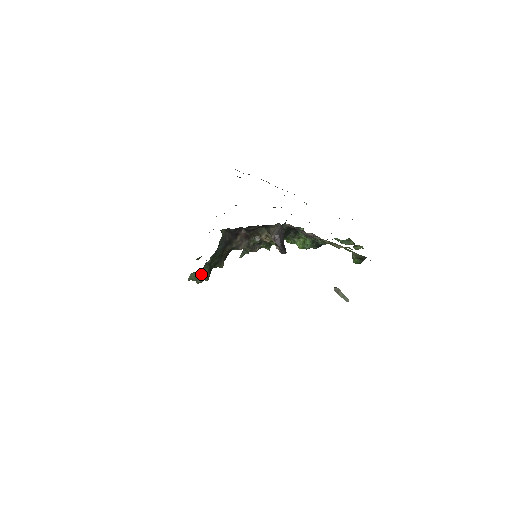
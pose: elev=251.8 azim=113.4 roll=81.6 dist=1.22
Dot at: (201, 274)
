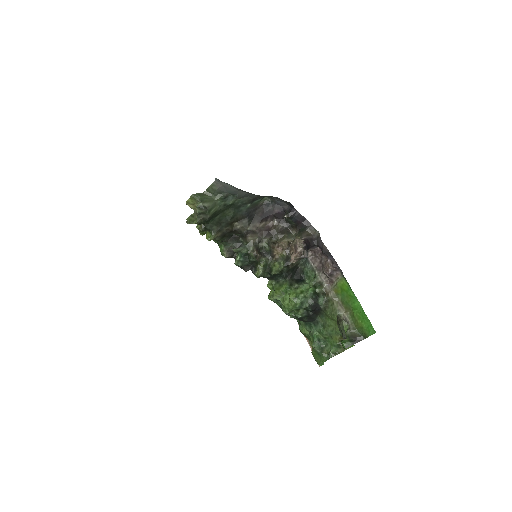
Dot at: (211, 203)
